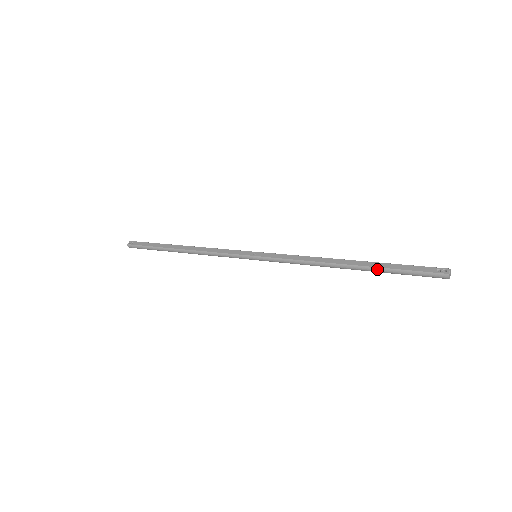
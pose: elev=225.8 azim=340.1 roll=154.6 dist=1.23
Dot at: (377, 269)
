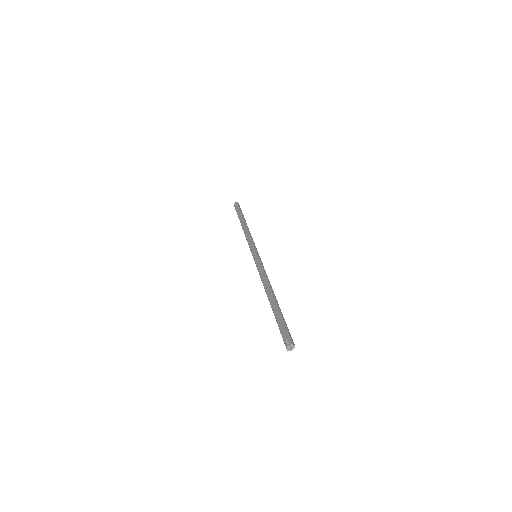
Dot at: occluded
